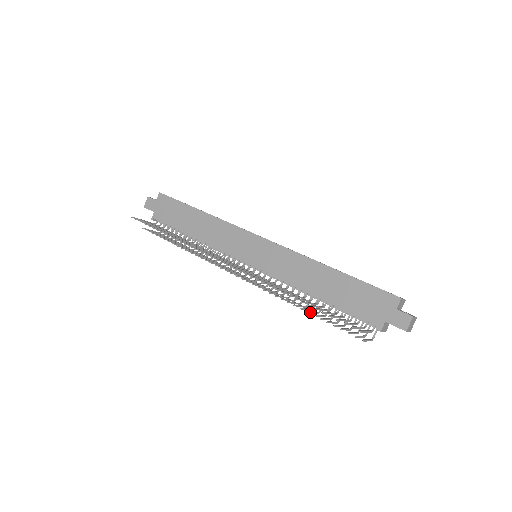
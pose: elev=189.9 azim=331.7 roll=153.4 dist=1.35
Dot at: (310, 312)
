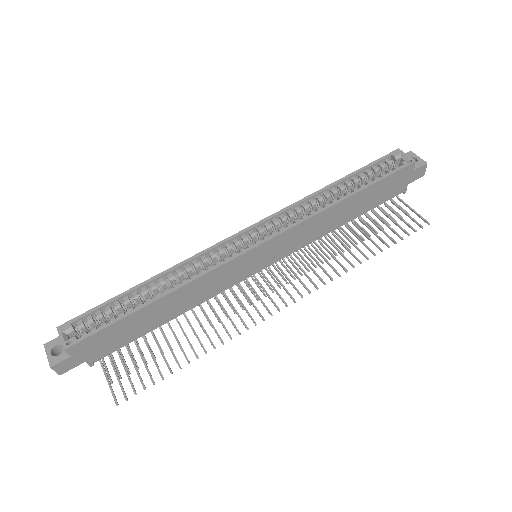
Dot at: (352, 239)
